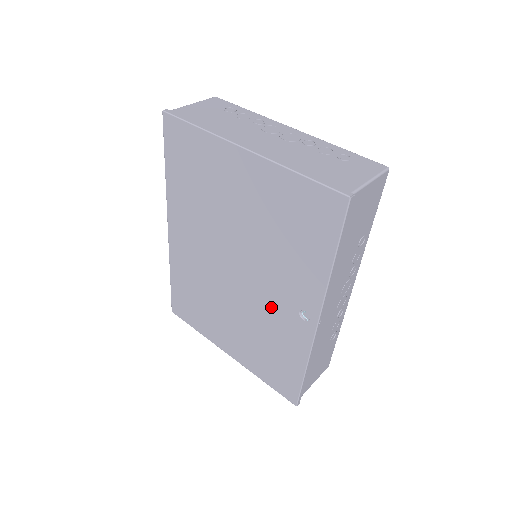
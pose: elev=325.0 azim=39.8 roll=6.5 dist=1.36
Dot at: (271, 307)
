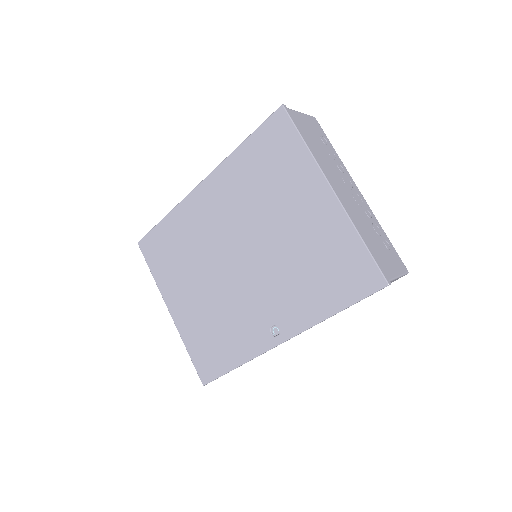
Dot at: (249, 306)
